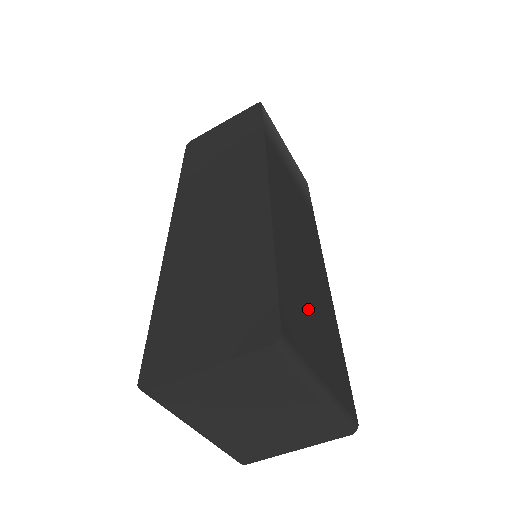
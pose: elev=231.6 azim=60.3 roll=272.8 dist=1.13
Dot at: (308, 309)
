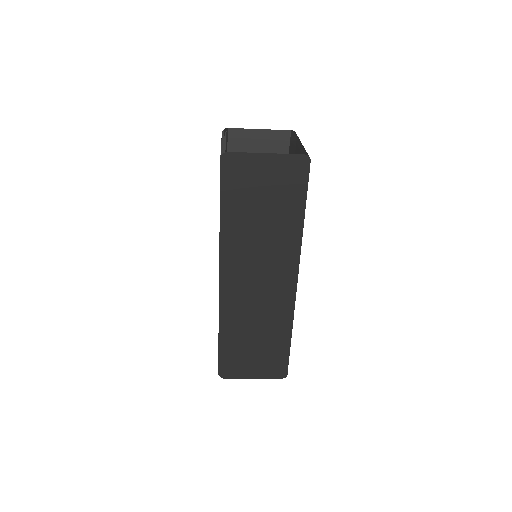
Dot at: occluded
